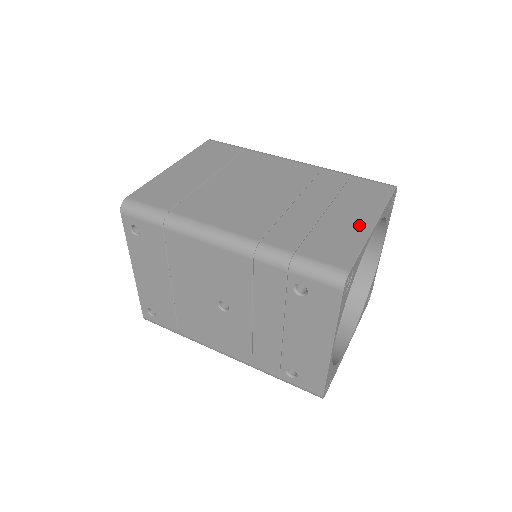
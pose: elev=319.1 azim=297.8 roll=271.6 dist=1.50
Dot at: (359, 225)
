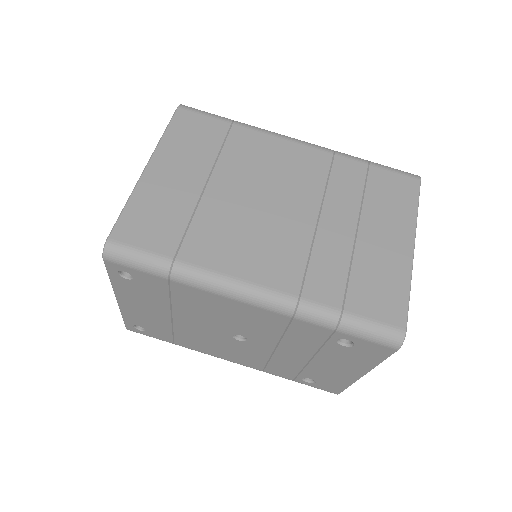
Dot at: (398, 252)
